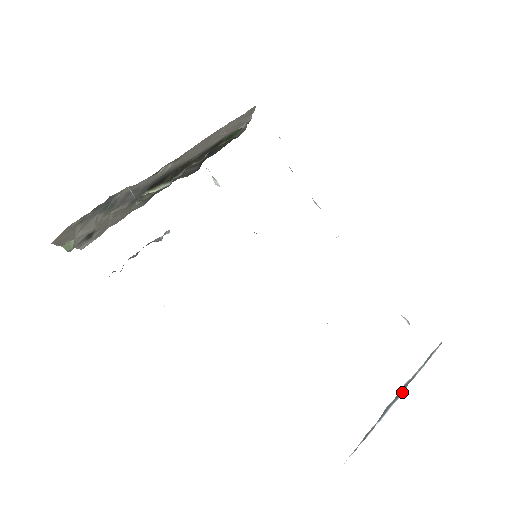
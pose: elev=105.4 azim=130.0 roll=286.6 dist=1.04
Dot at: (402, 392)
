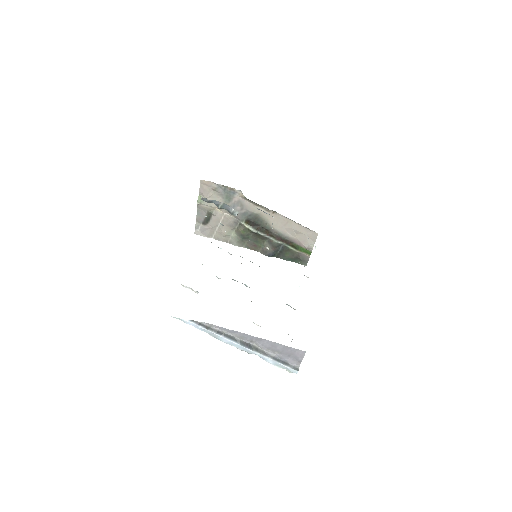
Dot at: (250, 348)
